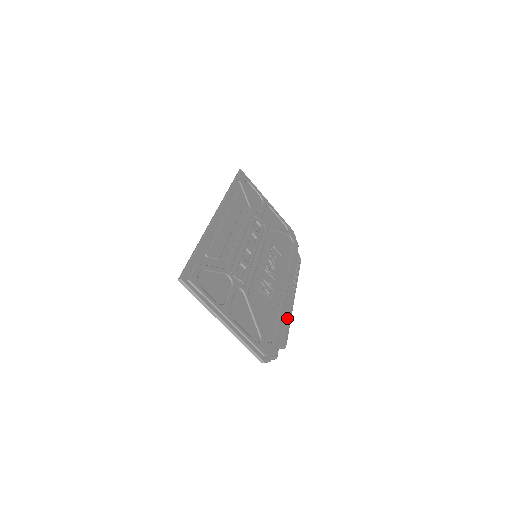
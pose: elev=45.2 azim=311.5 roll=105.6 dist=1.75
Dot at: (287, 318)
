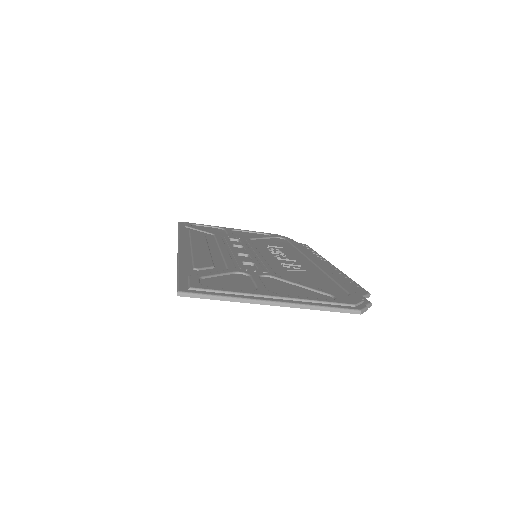
Dot at: (343, 277)
